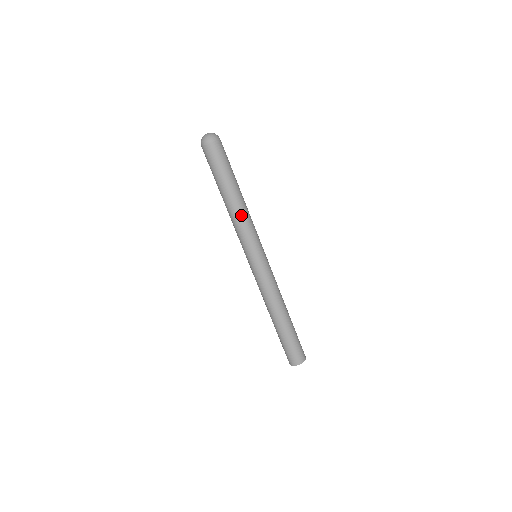
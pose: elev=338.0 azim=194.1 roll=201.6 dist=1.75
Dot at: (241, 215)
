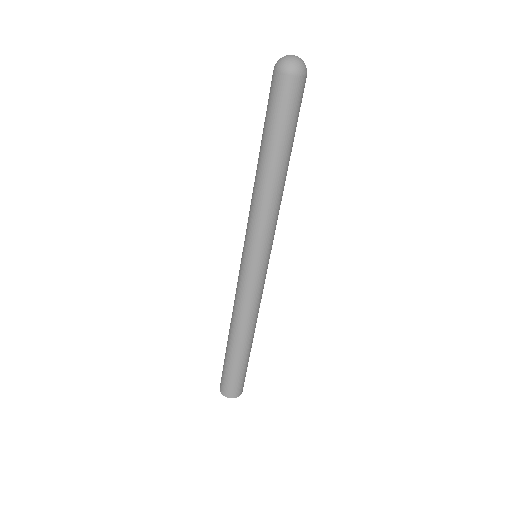
Dot at: (275, 199)
